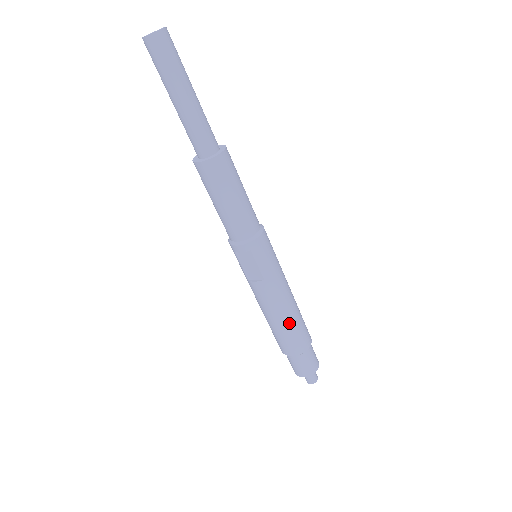
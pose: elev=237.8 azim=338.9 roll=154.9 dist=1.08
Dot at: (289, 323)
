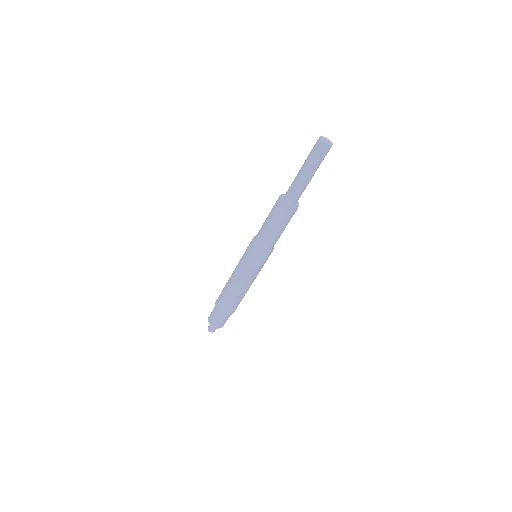
Dot at: (241, 298)
